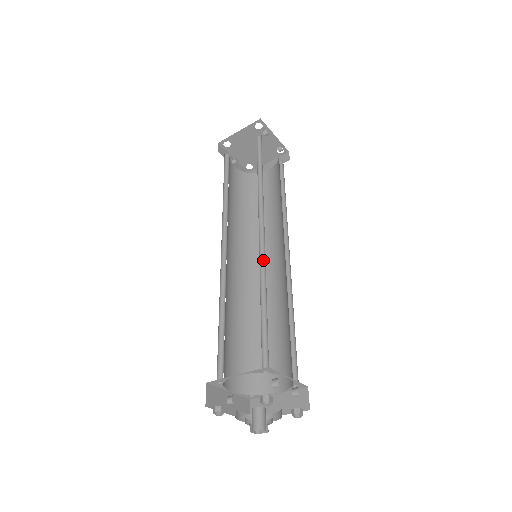
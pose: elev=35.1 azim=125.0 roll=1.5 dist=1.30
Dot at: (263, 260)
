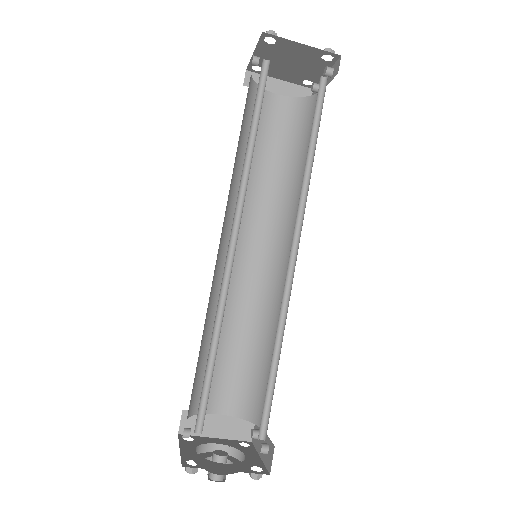
Dot at: (285, 293)
